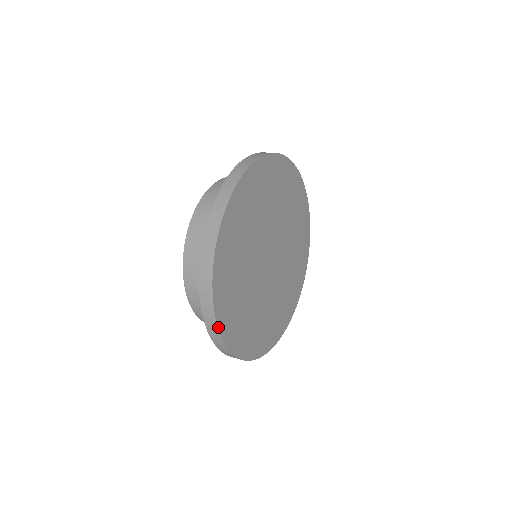
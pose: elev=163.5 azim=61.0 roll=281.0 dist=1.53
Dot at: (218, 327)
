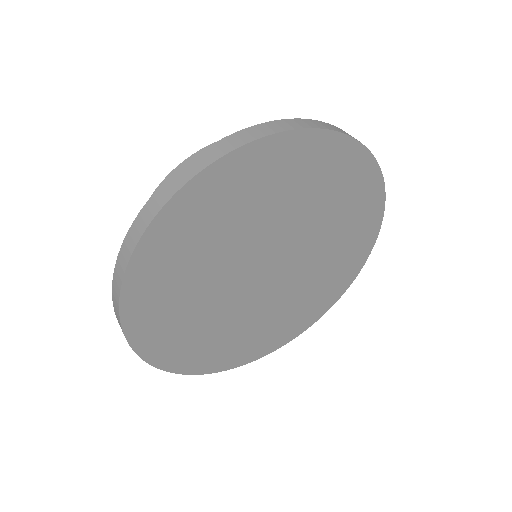
Dot at: (120, 301)
